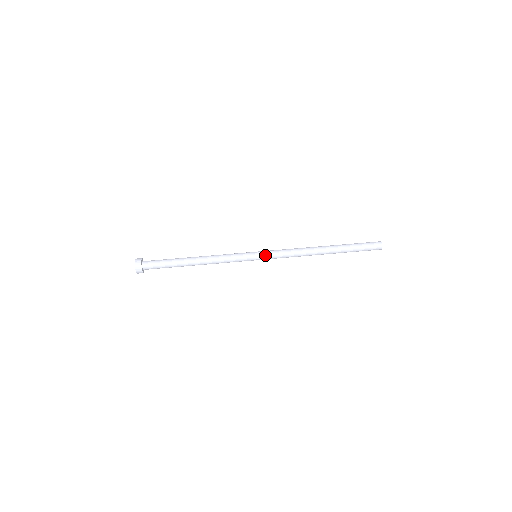
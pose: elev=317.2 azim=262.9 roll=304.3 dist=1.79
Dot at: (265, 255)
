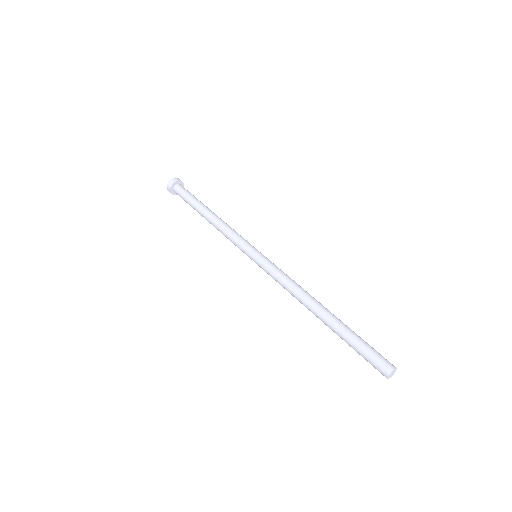
Dot at: (259, 265)
